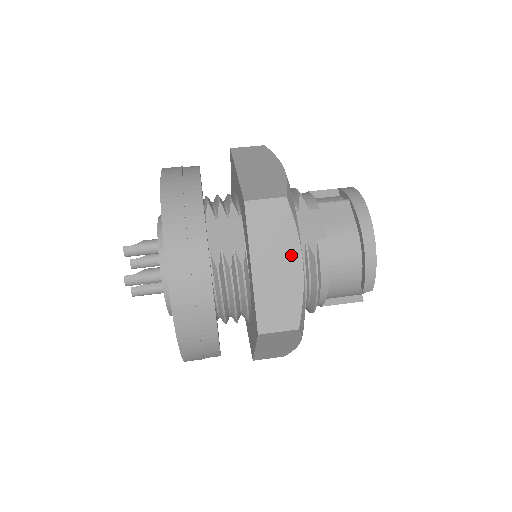
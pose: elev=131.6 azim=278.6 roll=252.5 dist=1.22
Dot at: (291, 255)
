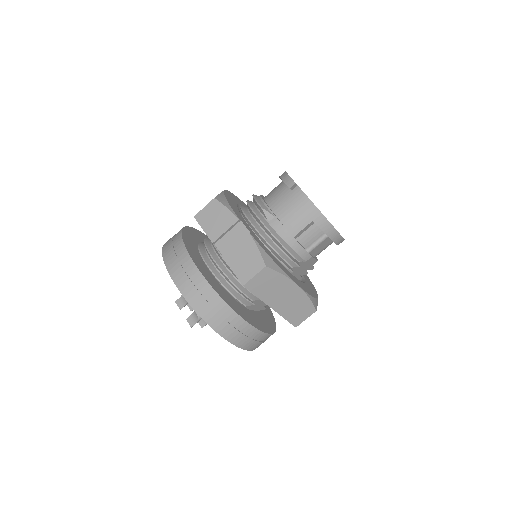
Dot at: occluded
